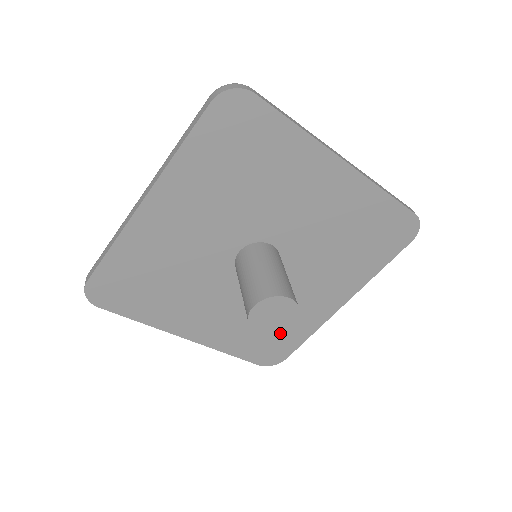
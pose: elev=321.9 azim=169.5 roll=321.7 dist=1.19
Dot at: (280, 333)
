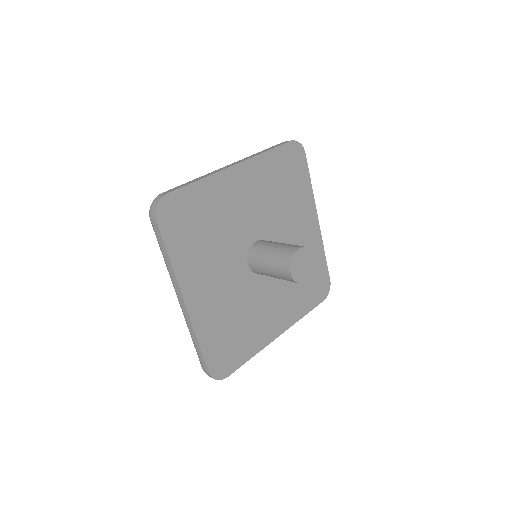
Dot at: occluded
